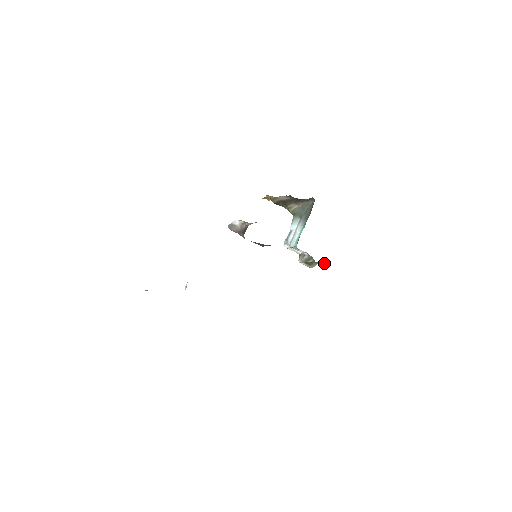
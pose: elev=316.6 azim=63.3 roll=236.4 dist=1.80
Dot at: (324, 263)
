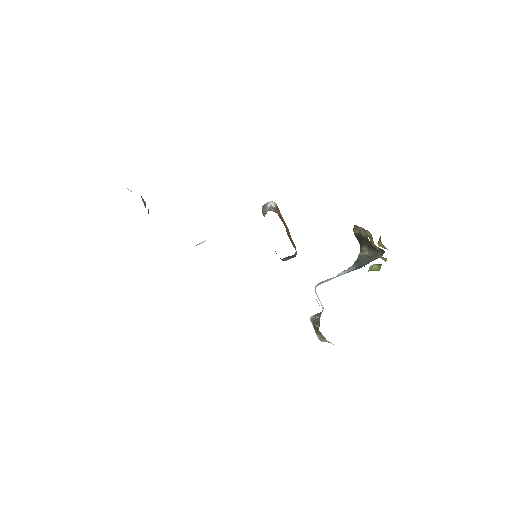
Dot at: occluded
